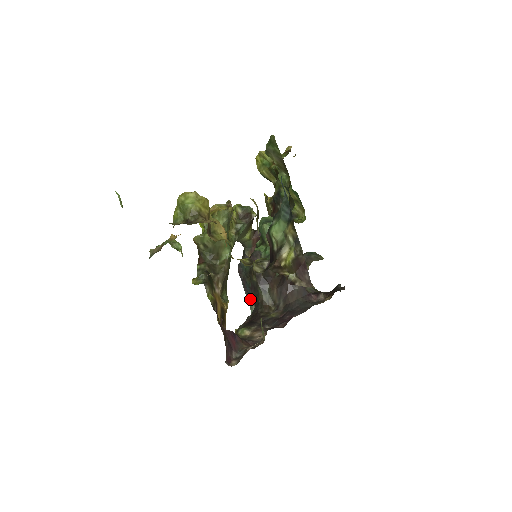
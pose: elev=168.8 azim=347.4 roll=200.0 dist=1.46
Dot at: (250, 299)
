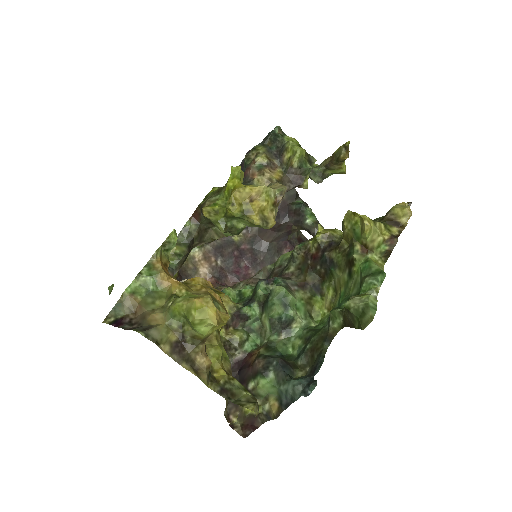
Dot at: occluded
